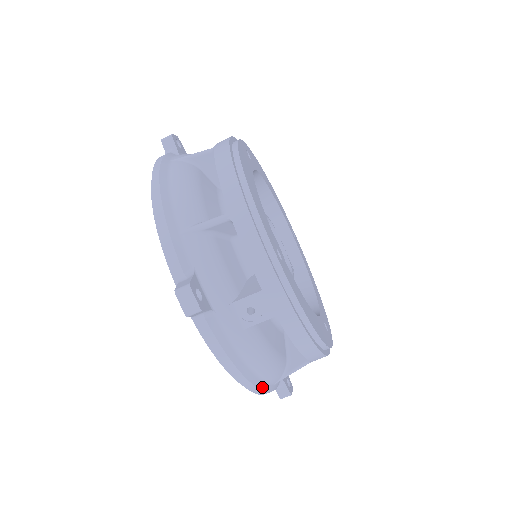
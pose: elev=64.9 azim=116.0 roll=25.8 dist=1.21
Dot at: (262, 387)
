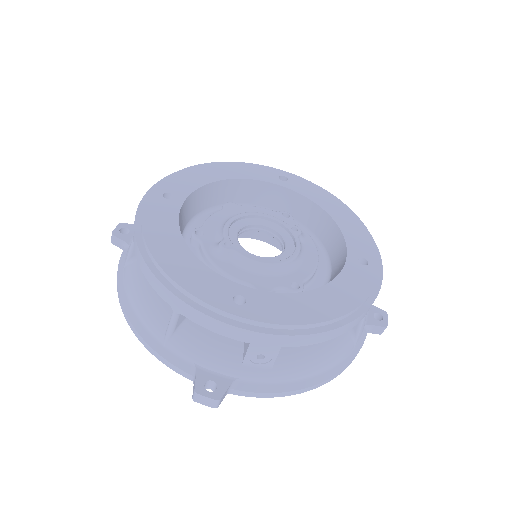
Dot at: (340, 369)
